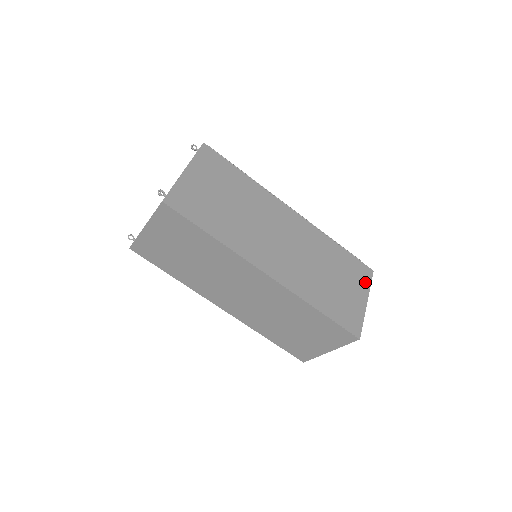
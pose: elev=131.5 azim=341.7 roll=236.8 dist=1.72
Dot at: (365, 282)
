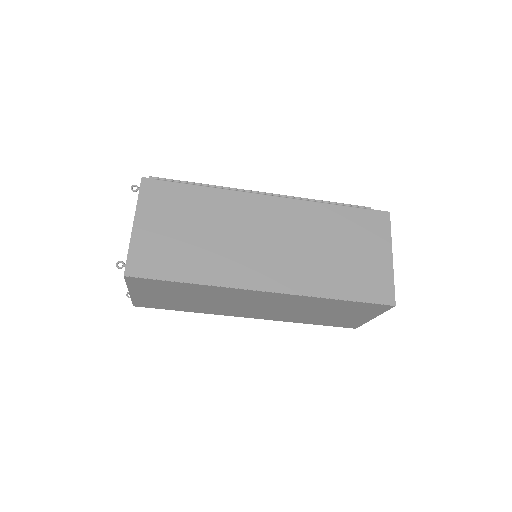
Dot at: (383, 232)
